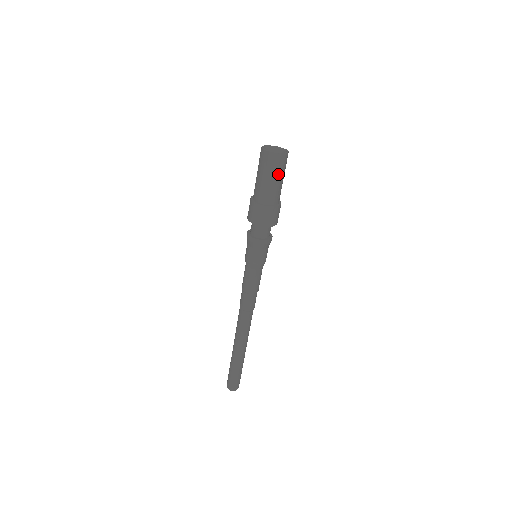
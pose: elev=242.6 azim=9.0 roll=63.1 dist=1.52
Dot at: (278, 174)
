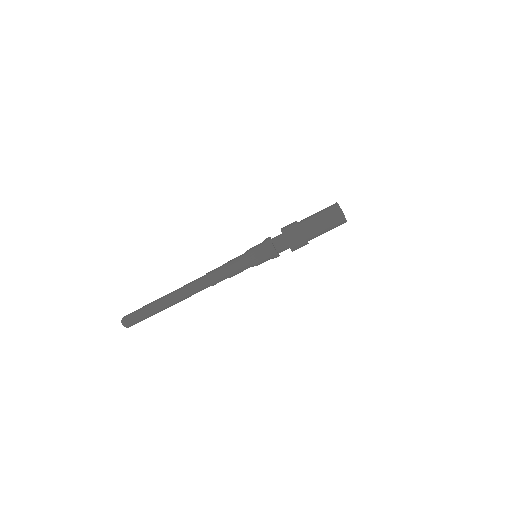
Dot at: (326, 218)
